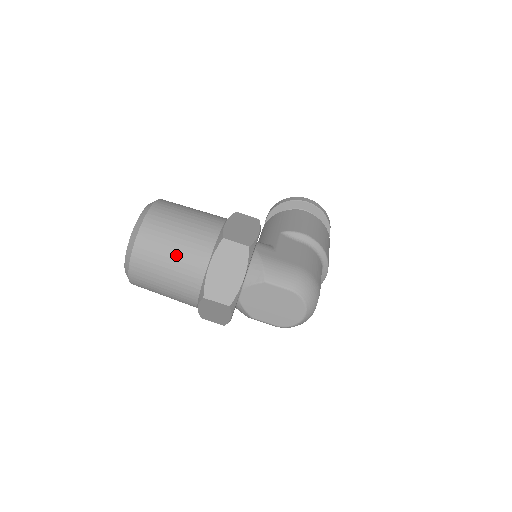
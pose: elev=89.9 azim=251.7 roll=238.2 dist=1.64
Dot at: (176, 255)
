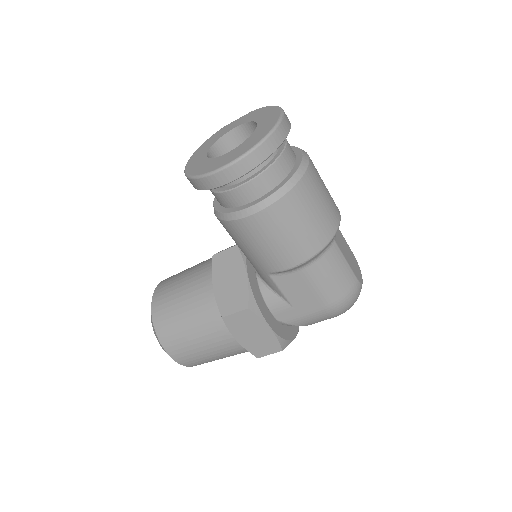
Dot at: occluded
